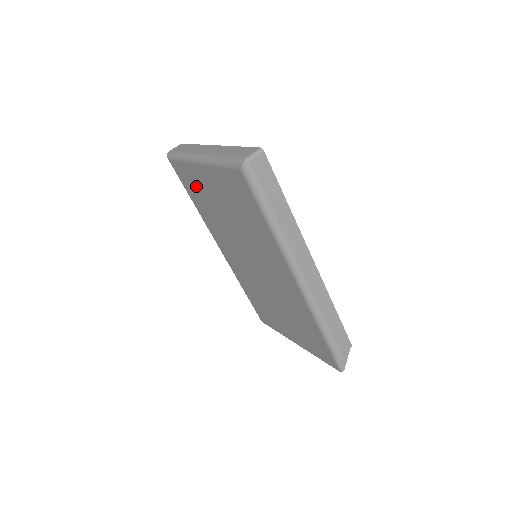
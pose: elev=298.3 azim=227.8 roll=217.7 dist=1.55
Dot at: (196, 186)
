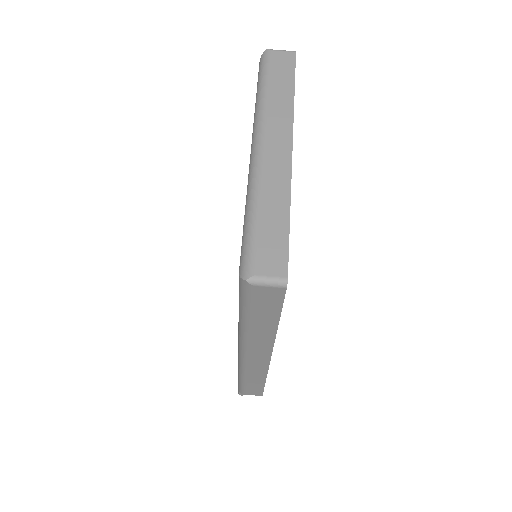
Dot at: occluded
